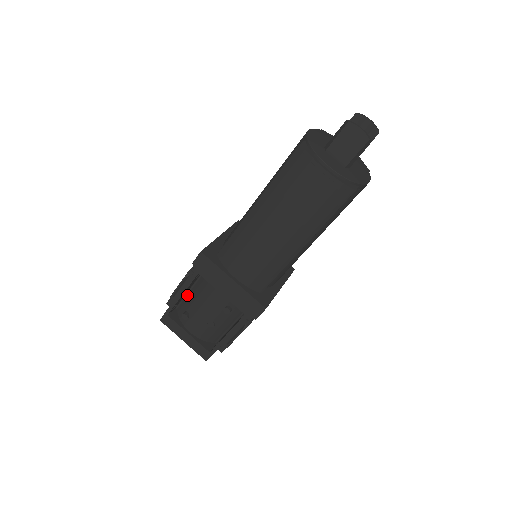
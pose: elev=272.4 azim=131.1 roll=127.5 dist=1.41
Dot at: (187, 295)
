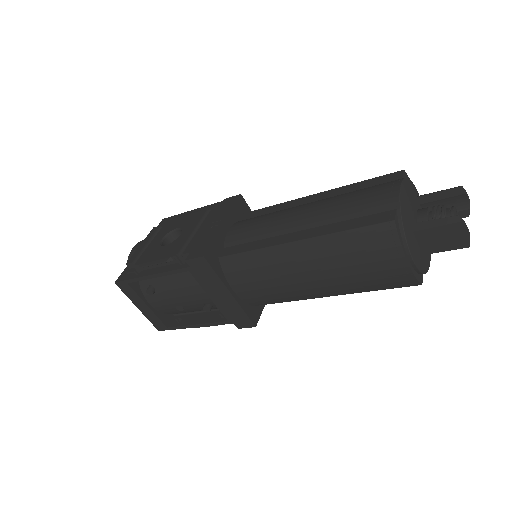
Dot at: occluded
